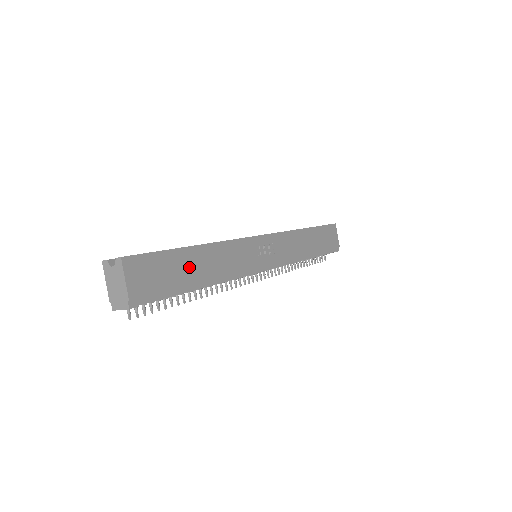
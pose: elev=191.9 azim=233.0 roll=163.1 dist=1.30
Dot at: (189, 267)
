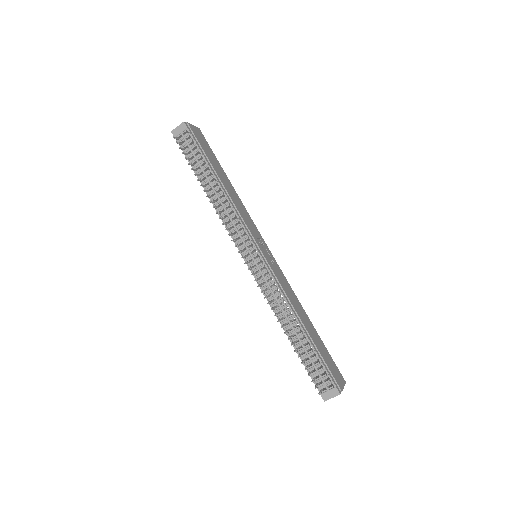
Dot at: (219, 170)
